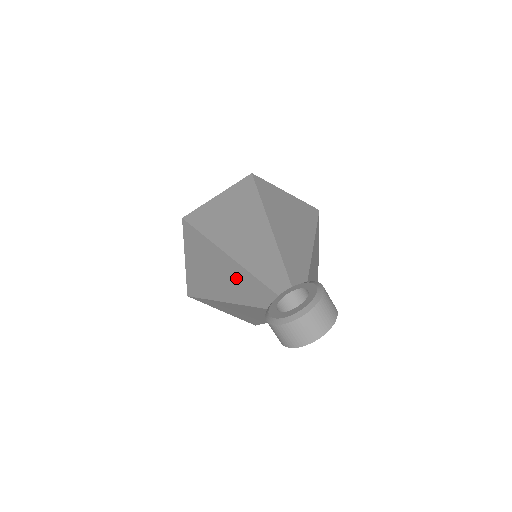
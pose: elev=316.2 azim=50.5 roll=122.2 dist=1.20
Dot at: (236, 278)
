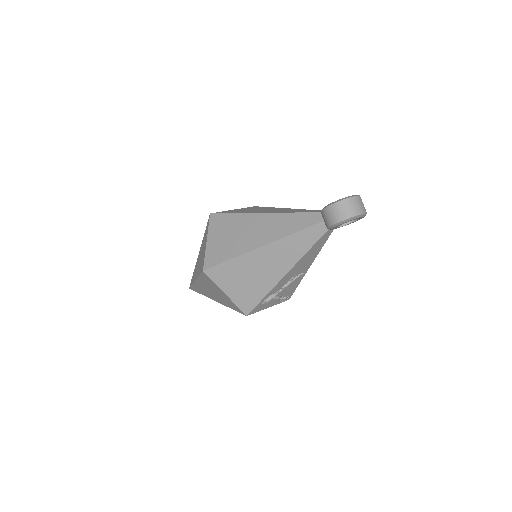
Dot at: (276, 223)
